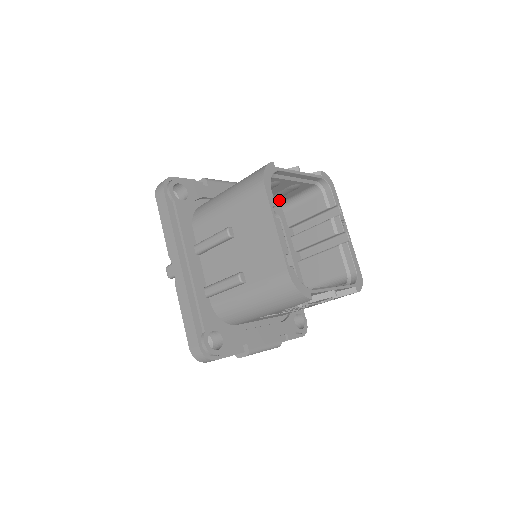
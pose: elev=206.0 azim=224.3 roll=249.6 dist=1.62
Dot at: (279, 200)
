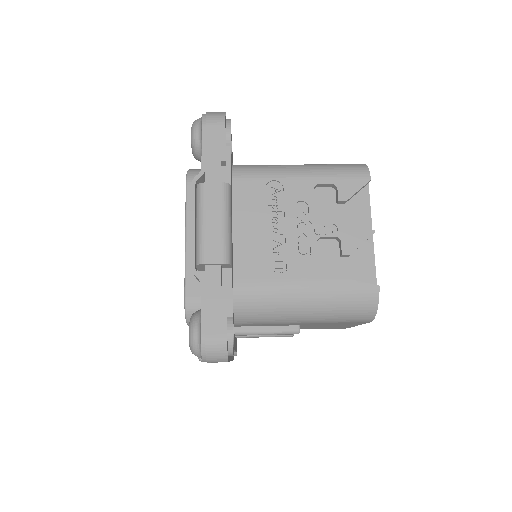
Dot at: occluded
